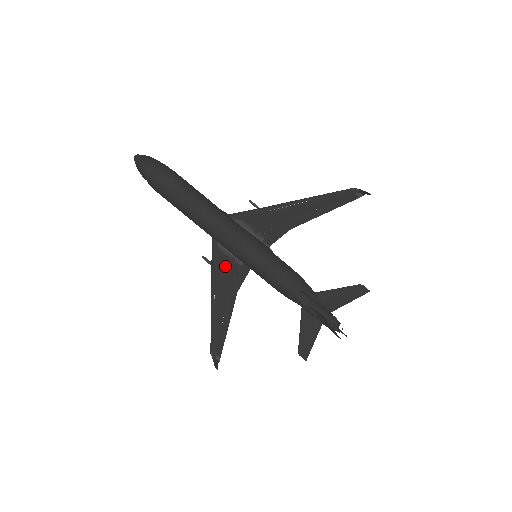
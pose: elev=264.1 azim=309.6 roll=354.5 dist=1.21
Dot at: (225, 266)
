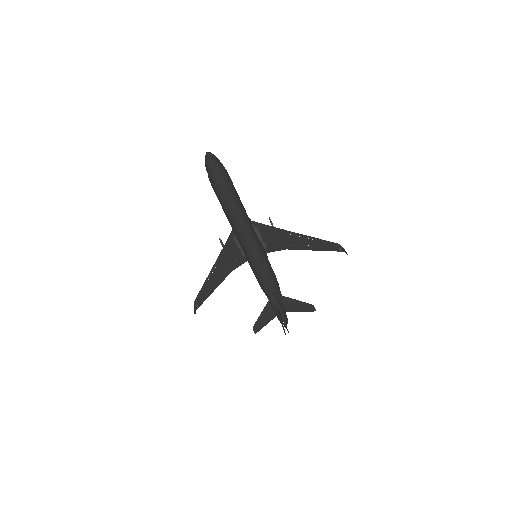
Dot at: (232, 252)
